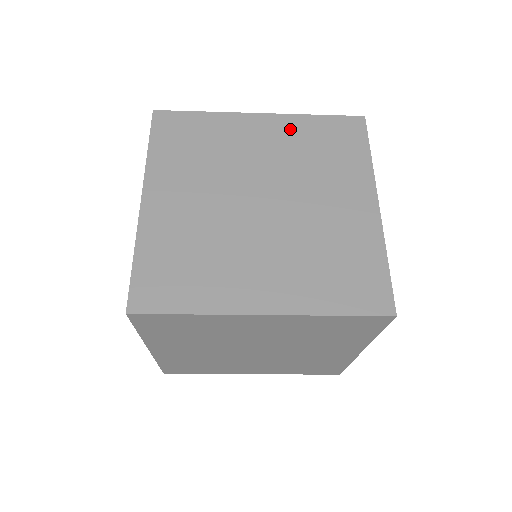
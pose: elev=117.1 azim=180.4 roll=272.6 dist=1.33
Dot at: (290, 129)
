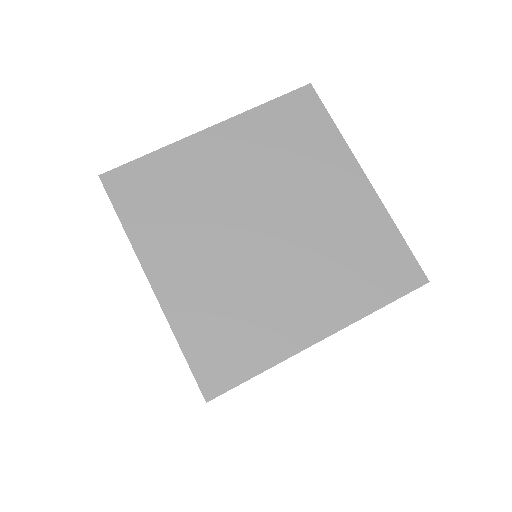
Dot at: (248, 133)
